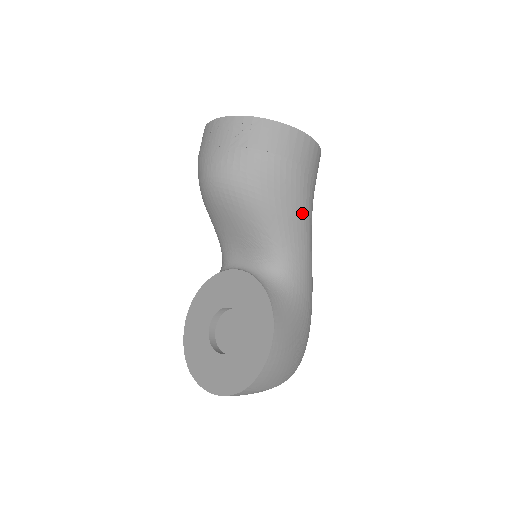
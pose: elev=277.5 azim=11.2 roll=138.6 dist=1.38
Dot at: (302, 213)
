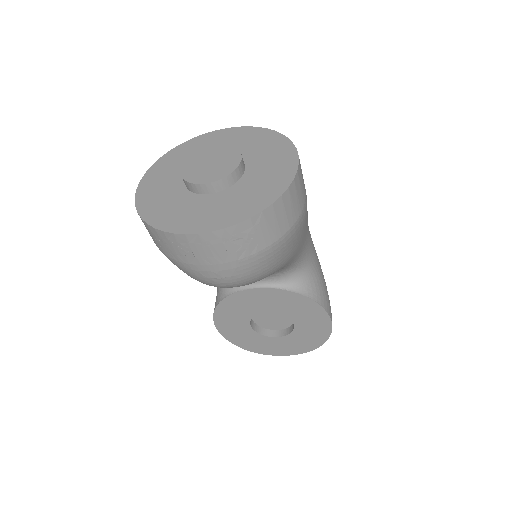
Dot at: (307, 222)
